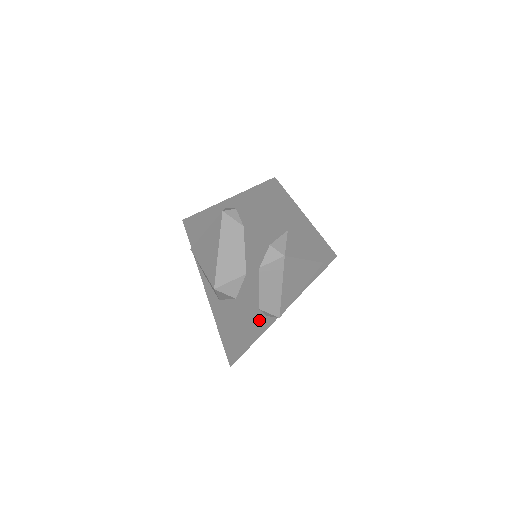
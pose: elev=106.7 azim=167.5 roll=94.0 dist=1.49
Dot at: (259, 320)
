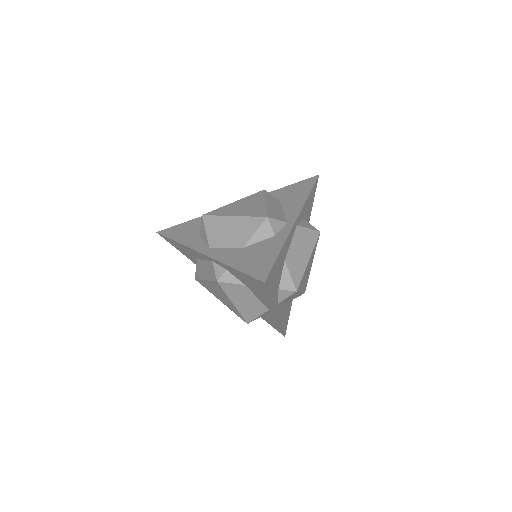
Dot at: (289, 301)
